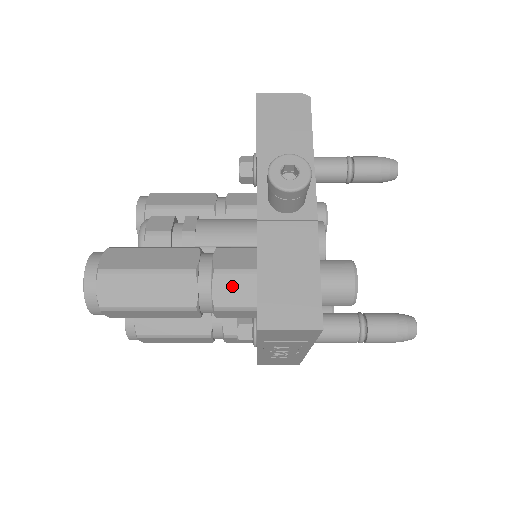
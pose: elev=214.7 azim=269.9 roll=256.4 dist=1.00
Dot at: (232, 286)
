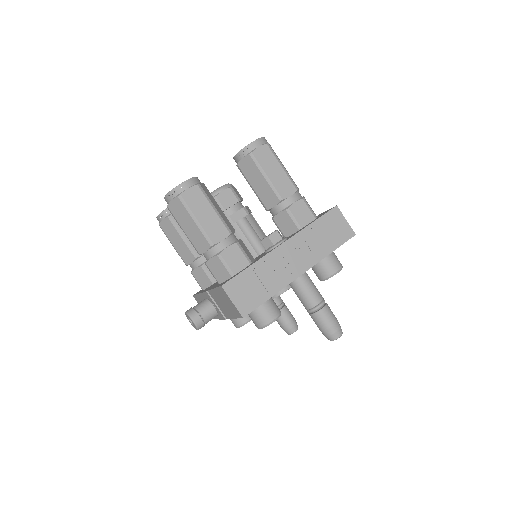
Dot at: occluded
